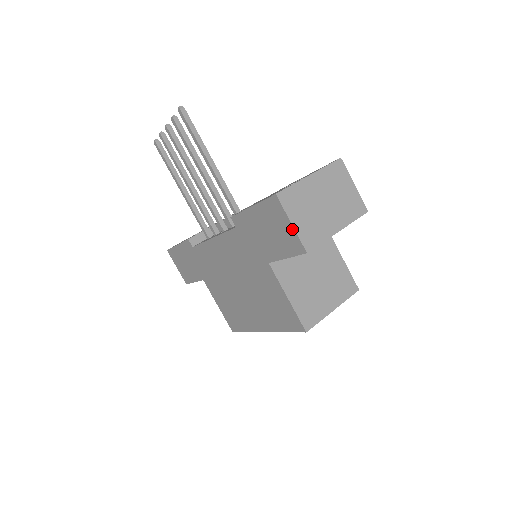
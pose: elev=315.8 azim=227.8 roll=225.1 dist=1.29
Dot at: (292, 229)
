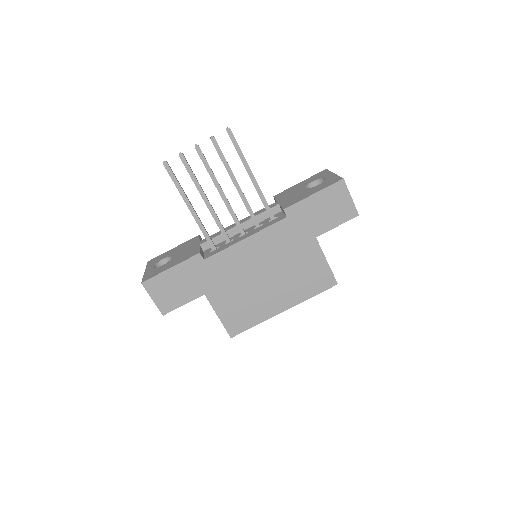
Dot at: (351, 201)
